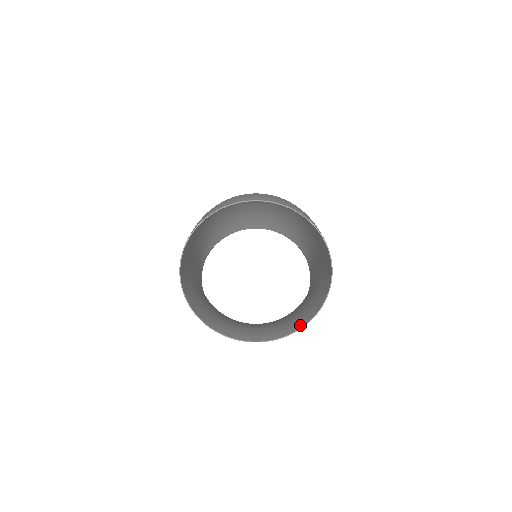
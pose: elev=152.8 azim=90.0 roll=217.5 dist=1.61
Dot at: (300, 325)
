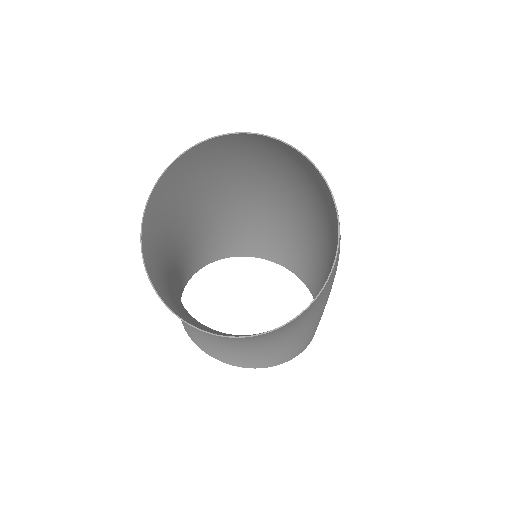
Dot at: (259, 333)
